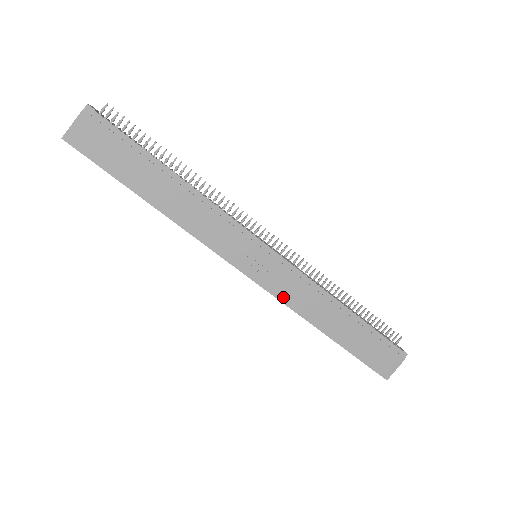
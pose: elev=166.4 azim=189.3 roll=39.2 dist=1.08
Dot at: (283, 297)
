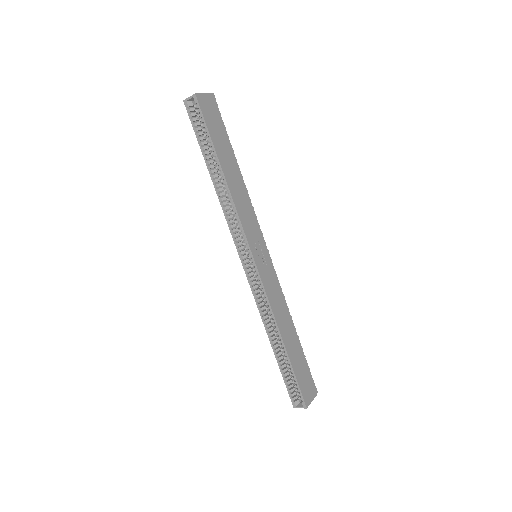
Dot at: (268, 293)
